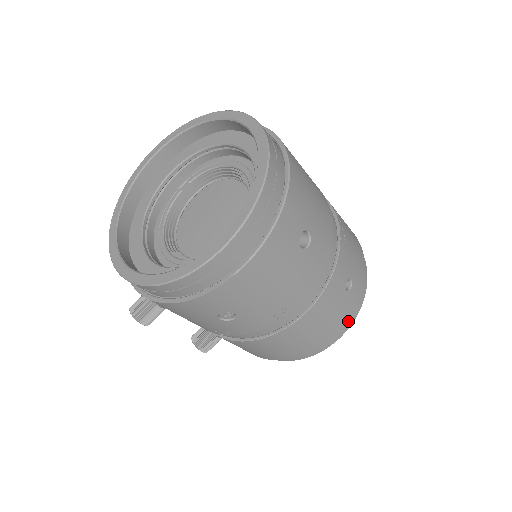
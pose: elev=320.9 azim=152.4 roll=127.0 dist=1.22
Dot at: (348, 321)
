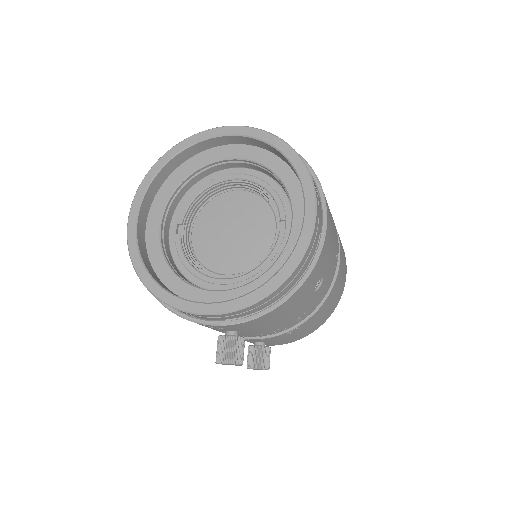
Dot at: occluded
